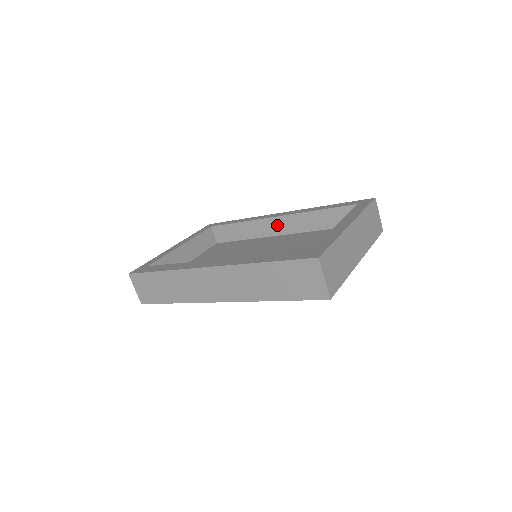
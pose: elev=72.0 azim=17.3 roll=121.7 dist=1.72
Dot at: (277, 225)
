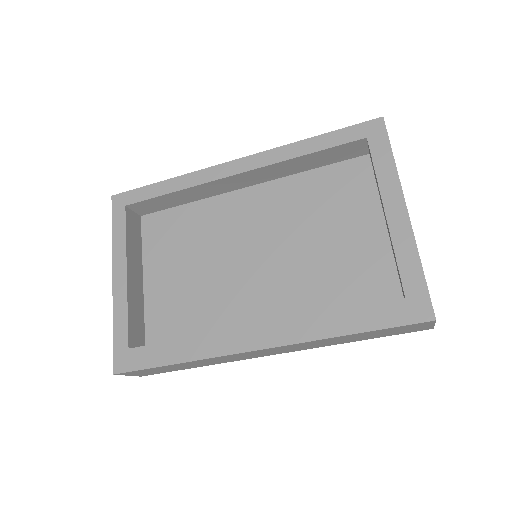
Dot at: (239, 181)
